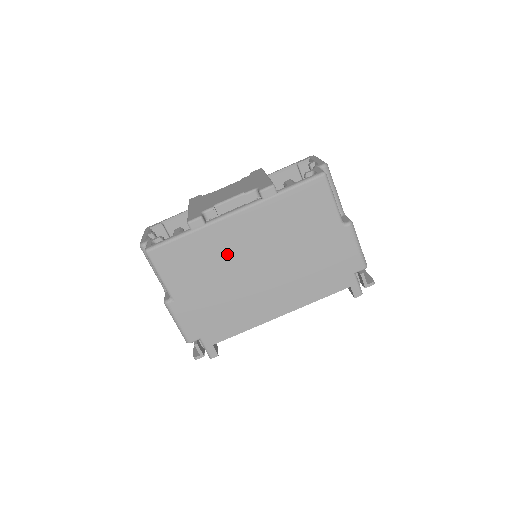
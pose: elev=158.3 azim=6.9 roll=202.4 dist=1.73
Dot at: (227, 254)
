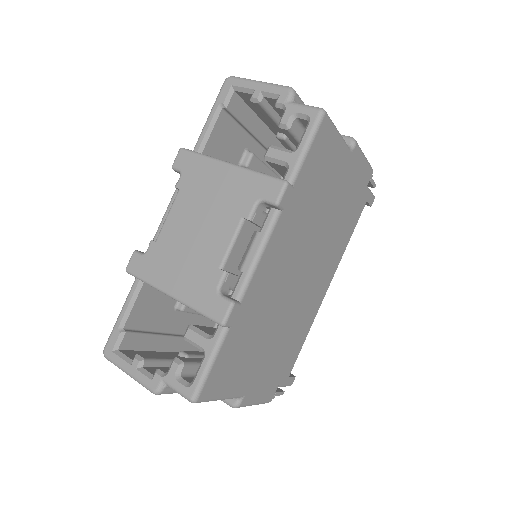
Dot at: (270, 301)
